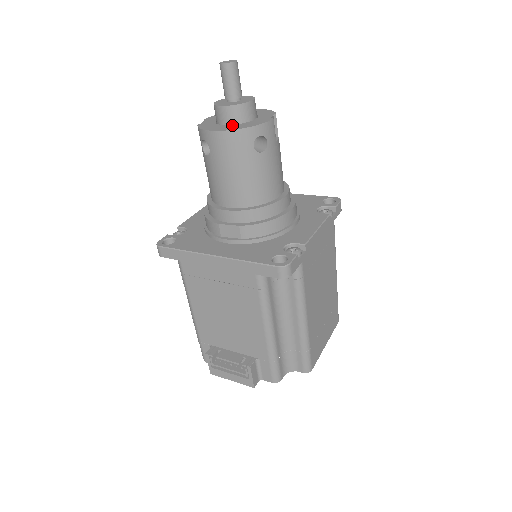
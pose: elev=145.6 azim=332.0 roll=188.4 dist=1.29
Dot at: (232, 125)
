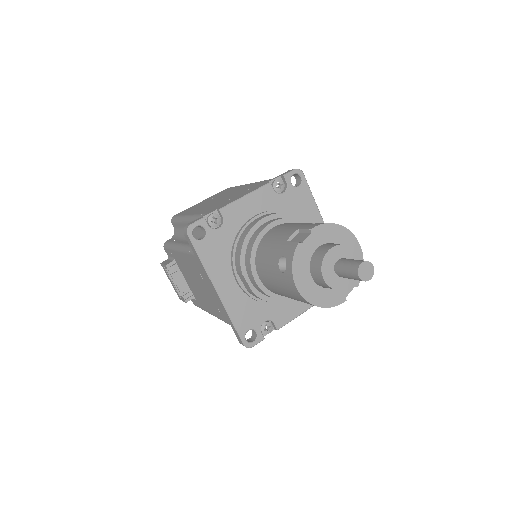
Dot at: (315, 285)
